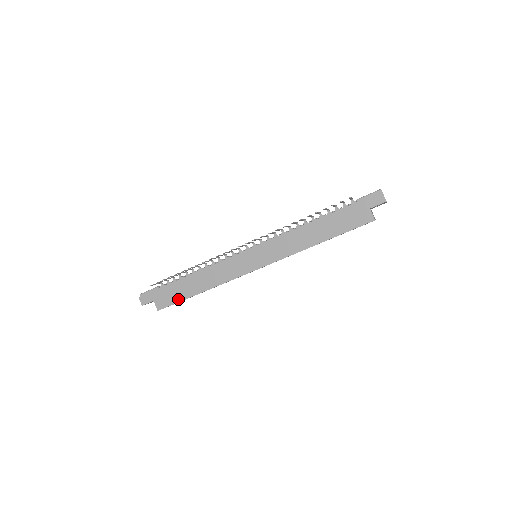
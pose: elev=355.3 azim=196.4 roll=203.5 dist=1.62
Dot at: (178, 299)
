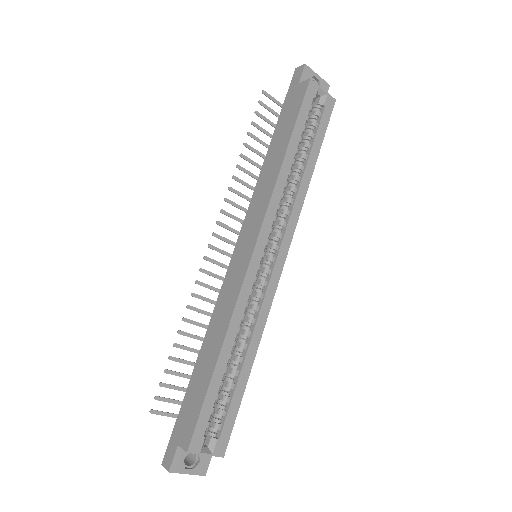
Dot at: (200, 401)
